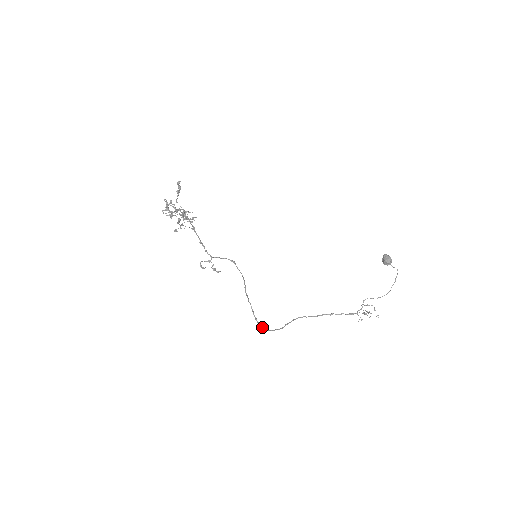
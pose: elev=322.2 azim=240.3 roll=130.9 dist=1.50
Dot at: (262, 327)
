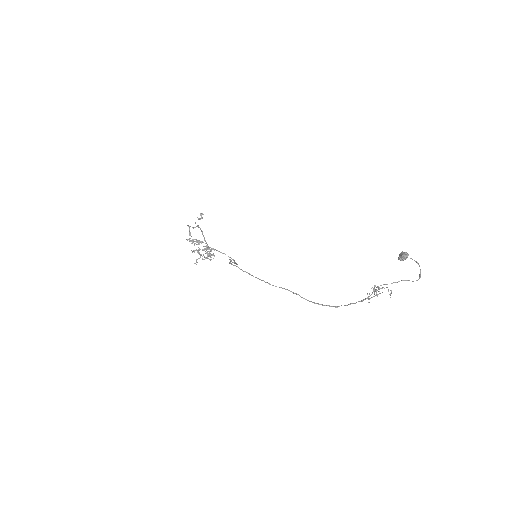
Dot at: (233, 265)
